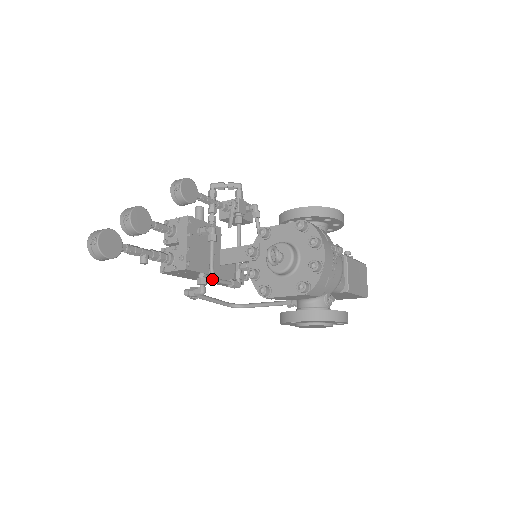
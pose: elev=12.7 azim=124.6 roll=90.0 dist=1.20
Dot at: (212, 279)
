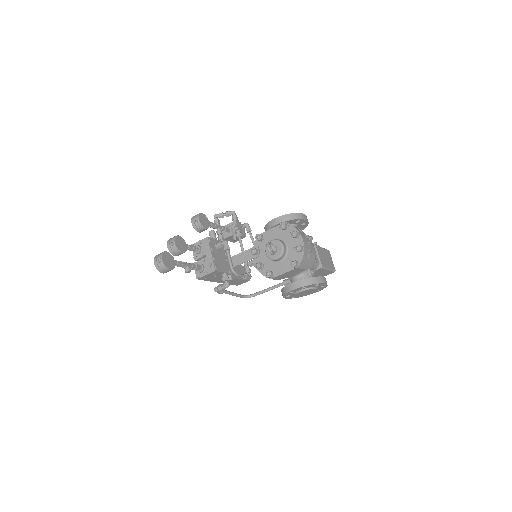
Dot at: (231, 277)
